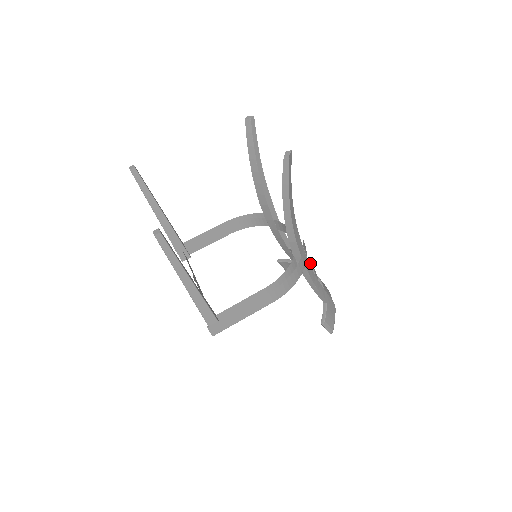
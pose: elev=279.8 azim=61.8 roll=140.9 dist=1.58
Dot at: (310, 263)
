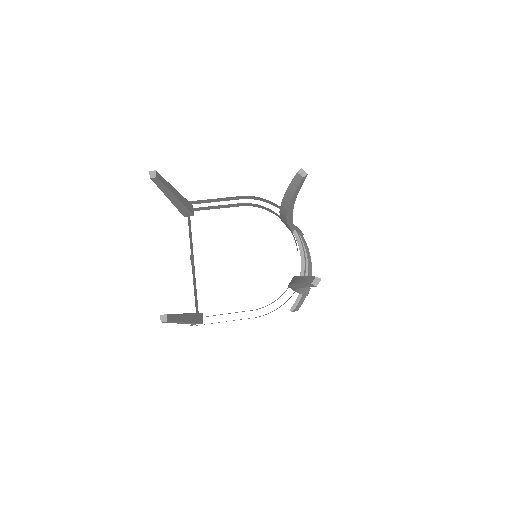
Dot at: (304, 264)
